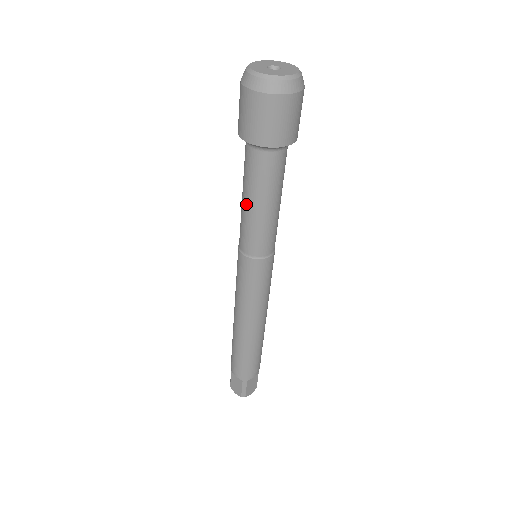
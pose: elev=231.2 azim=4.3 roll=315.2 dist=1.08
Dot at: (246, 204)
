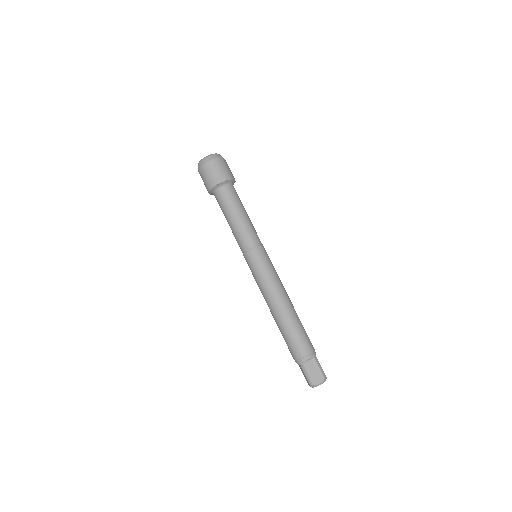
Dot at: (237, 217)
